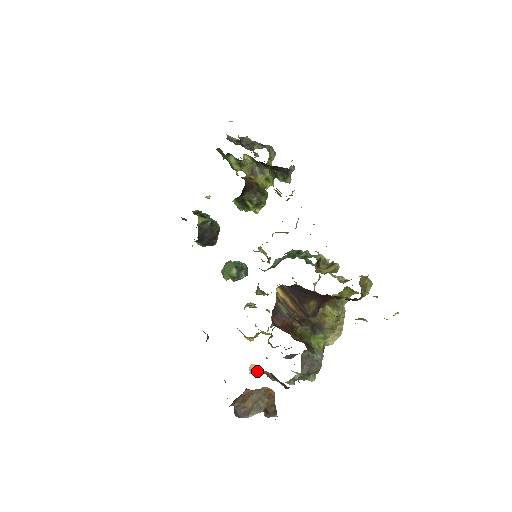
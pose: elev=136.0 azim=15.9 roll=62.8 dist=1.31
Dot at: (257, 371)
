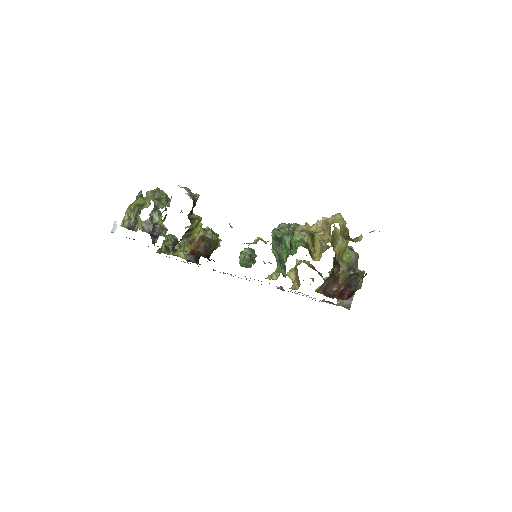
Dot at: occluded
